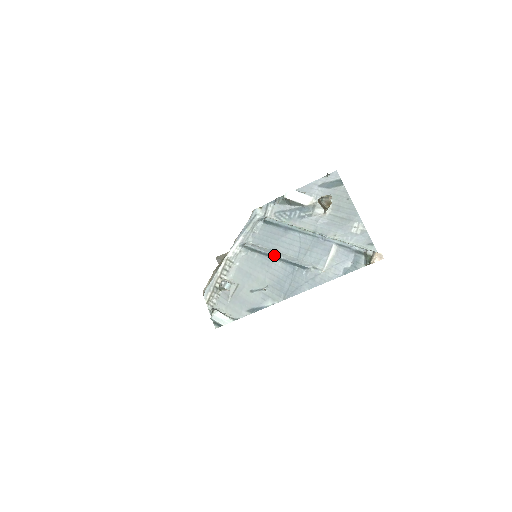
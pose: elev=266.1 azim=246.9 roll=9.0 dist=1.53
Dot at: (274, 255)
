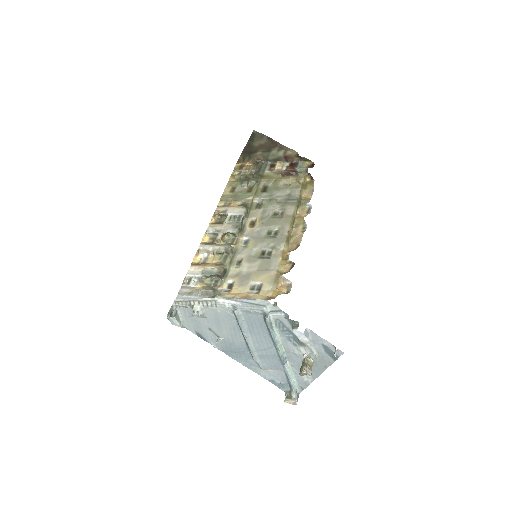
Dot at: (245, 337)
